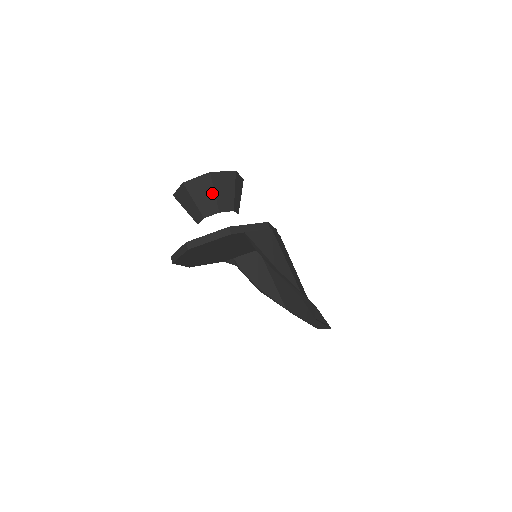
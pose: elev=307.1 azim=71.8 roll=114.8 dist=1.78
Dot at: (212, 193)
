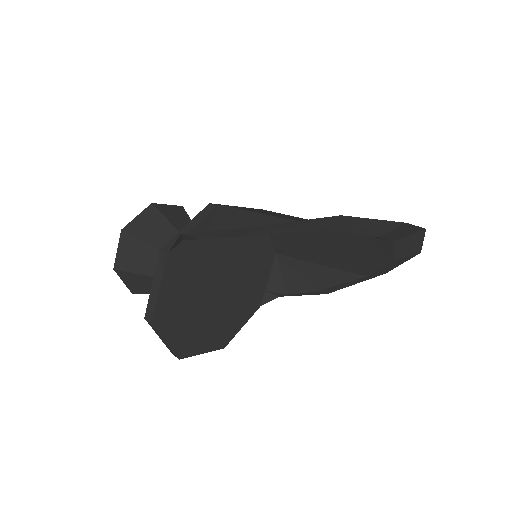
Dot at: (144, 246)
